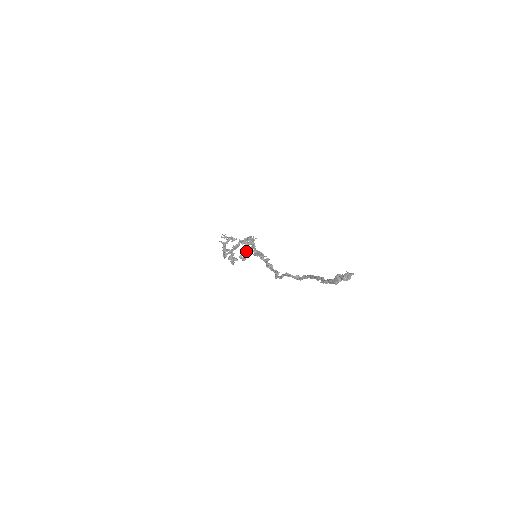
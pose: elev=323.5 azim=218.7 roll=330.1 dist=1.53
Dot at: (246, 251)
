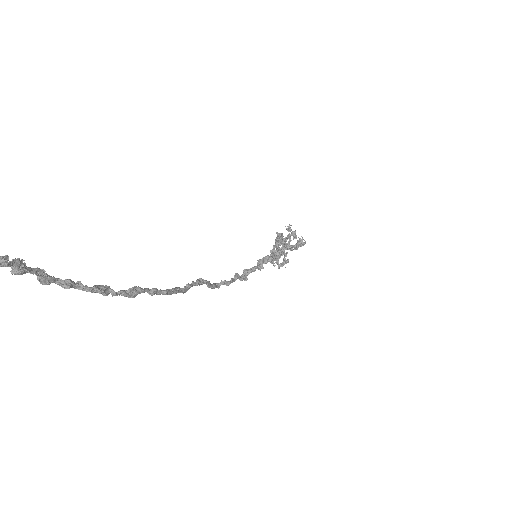
Dot at: occluded
